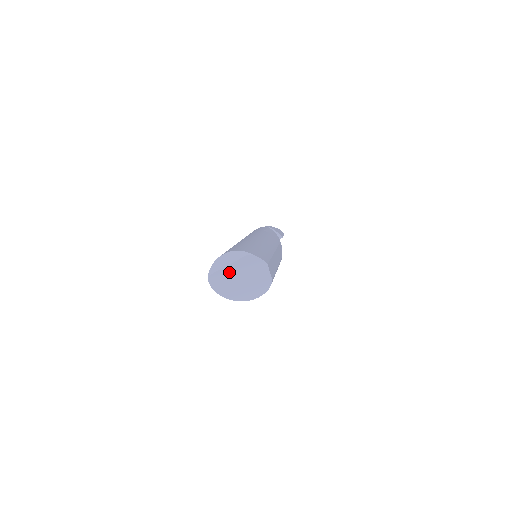
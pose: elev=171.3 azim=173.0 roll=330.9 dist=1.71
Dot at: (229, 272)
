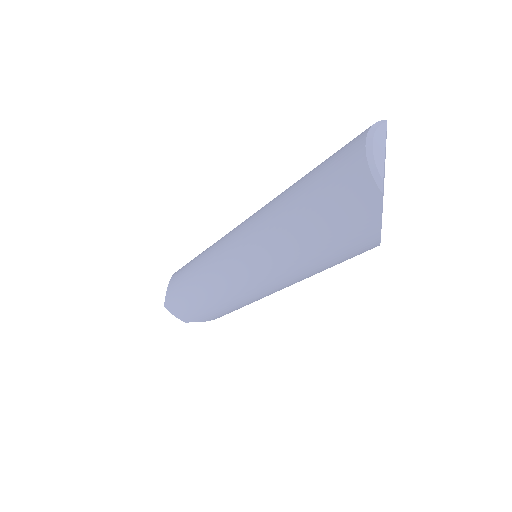
Dot at: occluded
